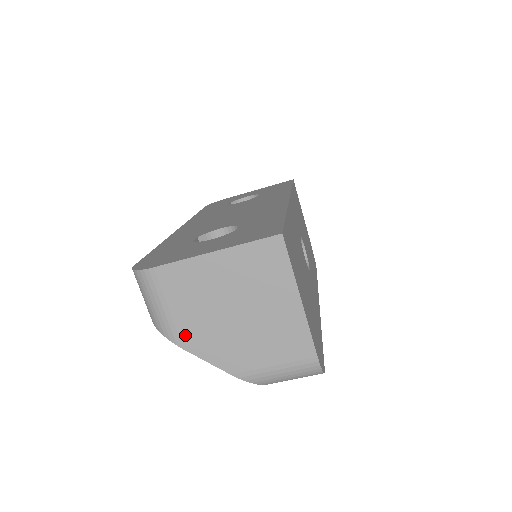
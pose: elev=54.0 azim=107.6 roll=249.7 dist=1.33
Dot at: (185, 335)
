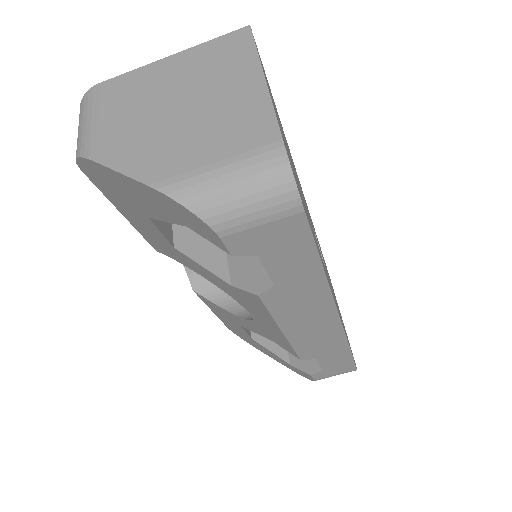
Dot at: (105, 144)
